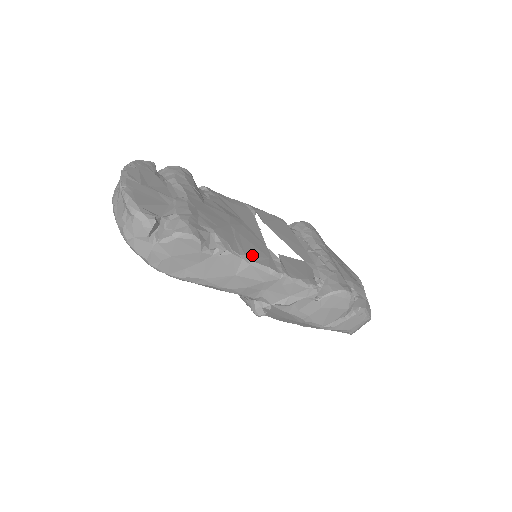
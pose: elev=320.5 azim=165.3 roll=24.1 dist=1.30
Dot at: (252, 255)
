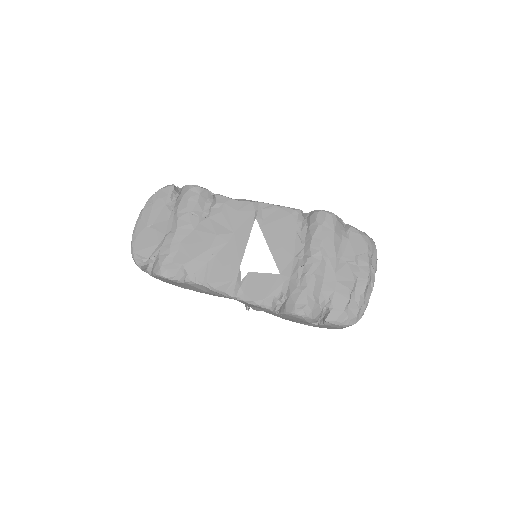
Dot at: (215, 281)
